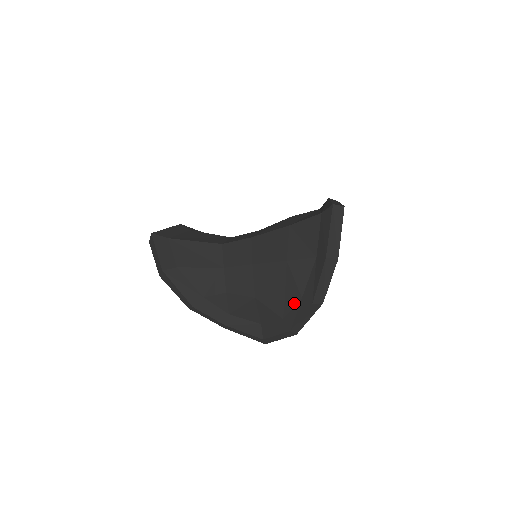
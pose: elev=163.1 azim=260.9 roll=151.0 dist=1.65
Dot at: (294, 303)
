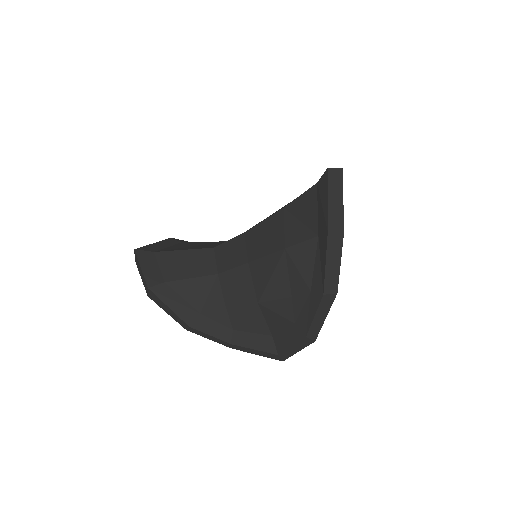
Dot at: (303, 300)
